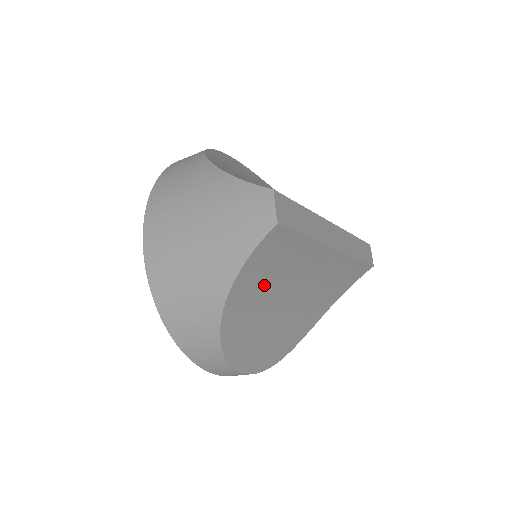
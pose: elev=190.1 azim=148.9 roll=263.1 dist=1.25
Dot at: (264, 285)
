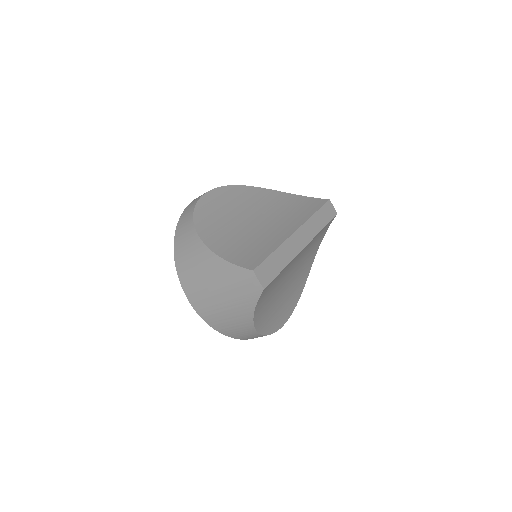
Dot at: (270, 297)
